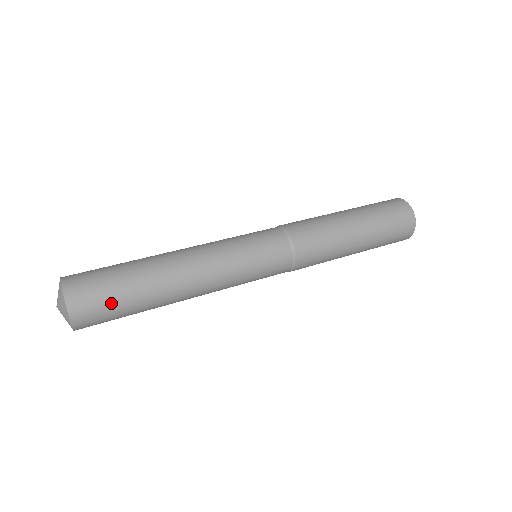
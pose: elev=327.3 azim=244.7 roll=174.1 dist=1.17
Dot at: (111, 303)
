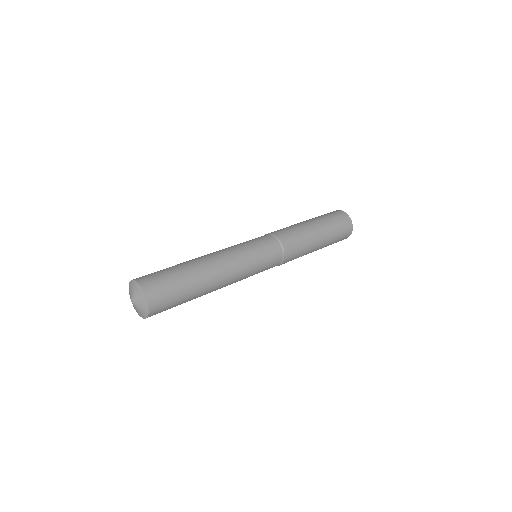
Dot at: (167, 277)
